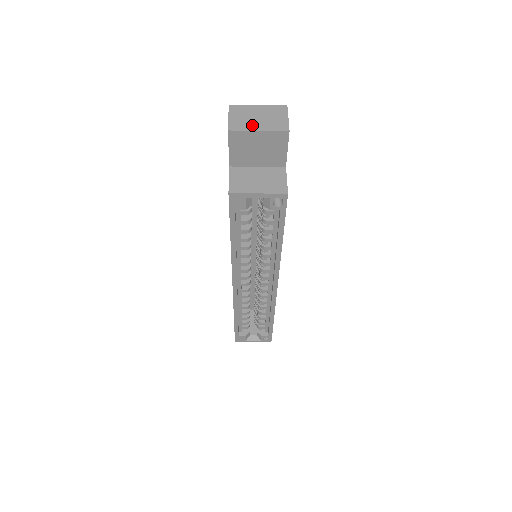
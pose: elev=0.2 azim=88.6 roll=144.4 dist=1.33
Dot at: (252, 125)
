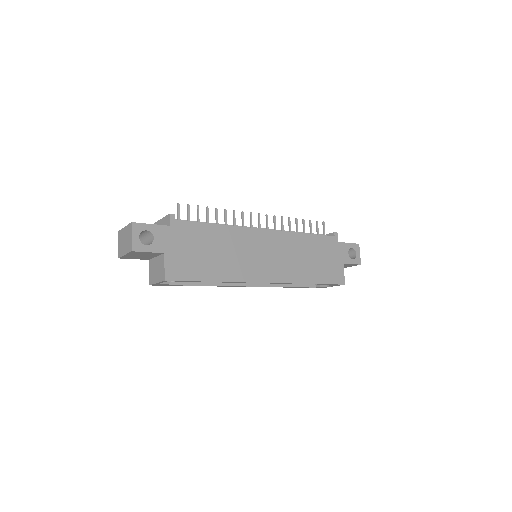
Dot at: (123, 250)
